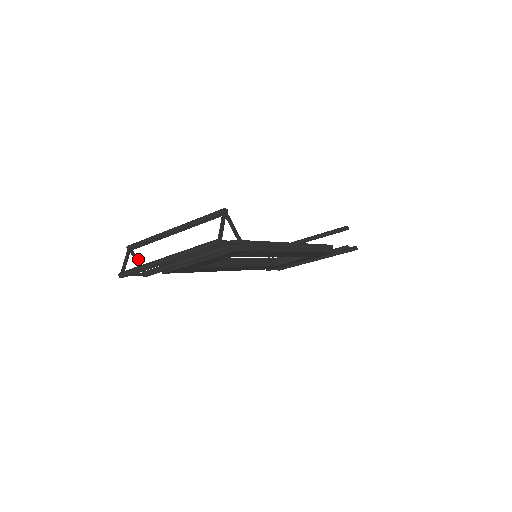
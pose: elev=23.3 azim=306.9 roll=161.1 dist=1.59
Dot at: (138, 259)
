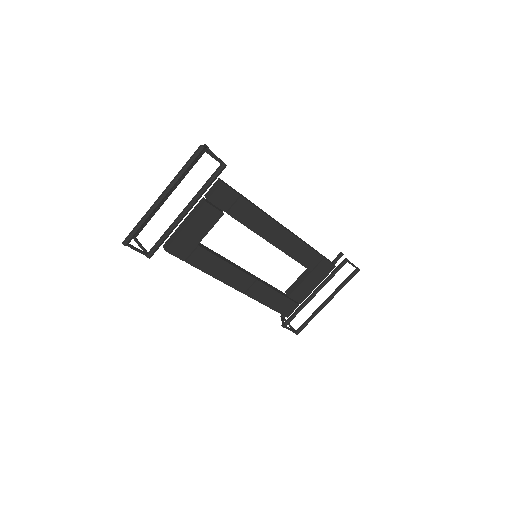
Dot at: (141, 245)
